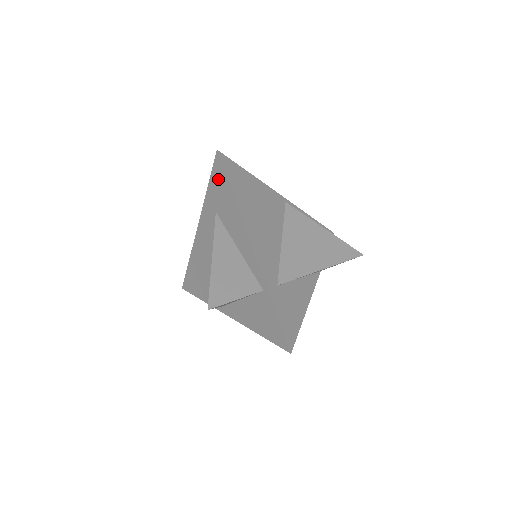
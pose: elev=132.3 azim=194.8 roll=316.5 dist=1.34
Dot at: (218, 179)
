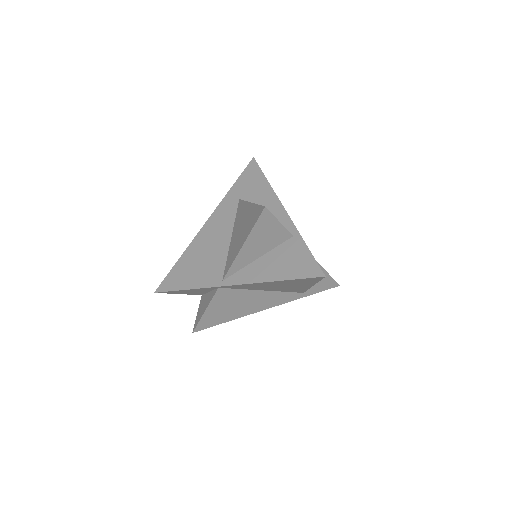
Dot at: (250, 175)
